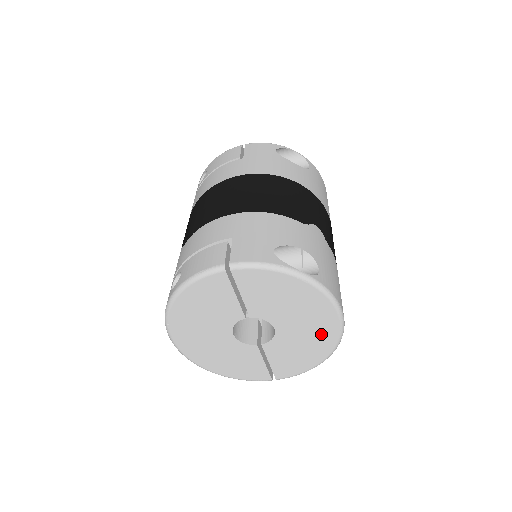
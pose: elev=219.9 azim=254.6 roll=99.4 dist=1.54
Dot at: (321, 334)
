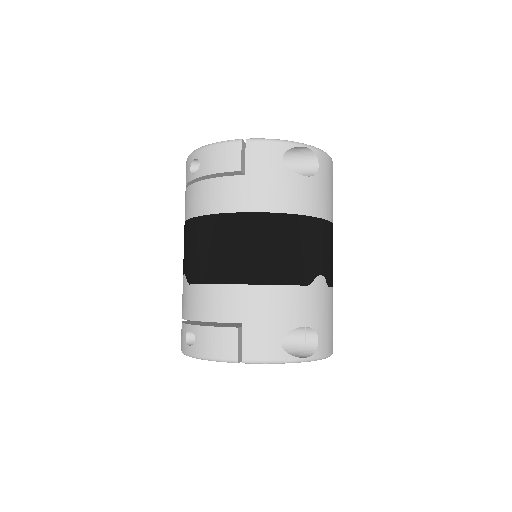
Dot at: occluded
